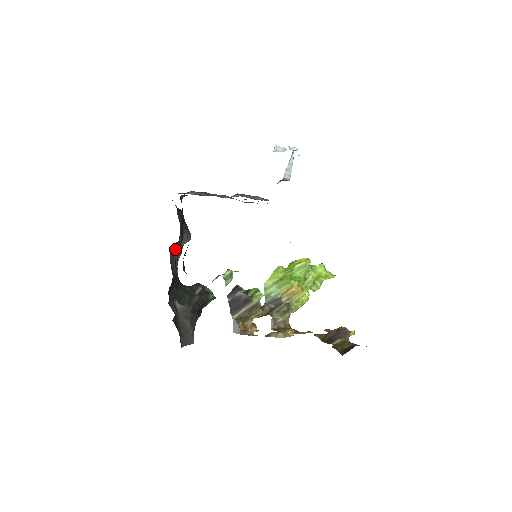
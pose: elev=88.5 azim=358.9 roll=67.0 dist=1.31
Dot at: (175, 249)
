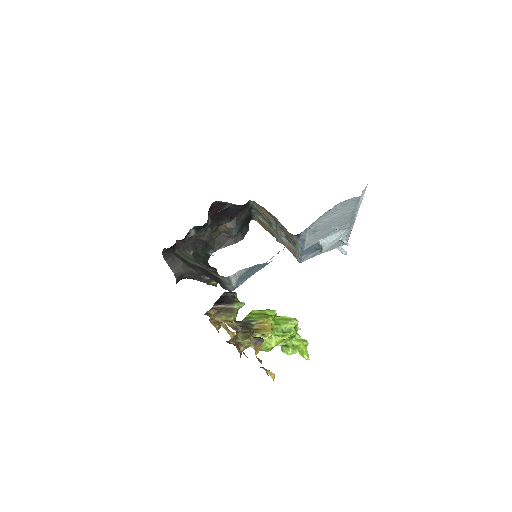
Dot at: (224, 239)
